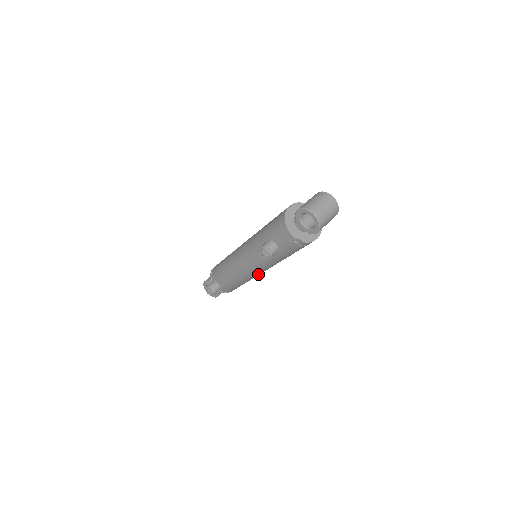
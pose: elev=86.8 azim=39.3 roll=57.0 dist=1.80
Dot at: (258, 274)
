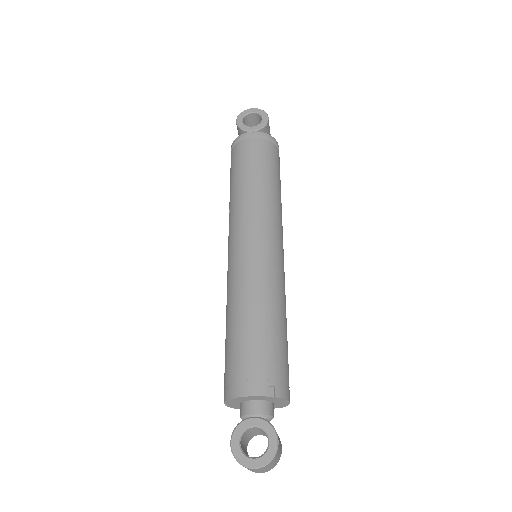
Dot at: occluded
